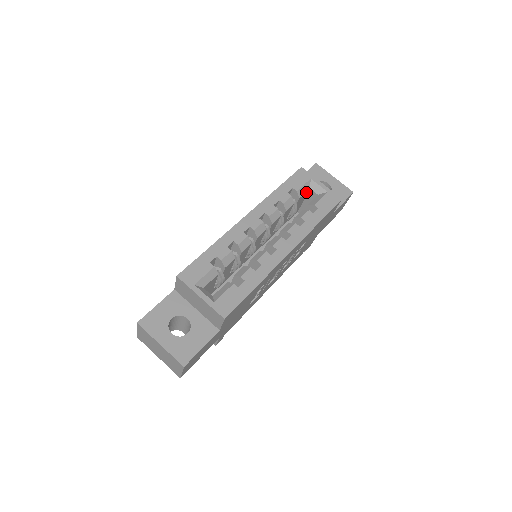
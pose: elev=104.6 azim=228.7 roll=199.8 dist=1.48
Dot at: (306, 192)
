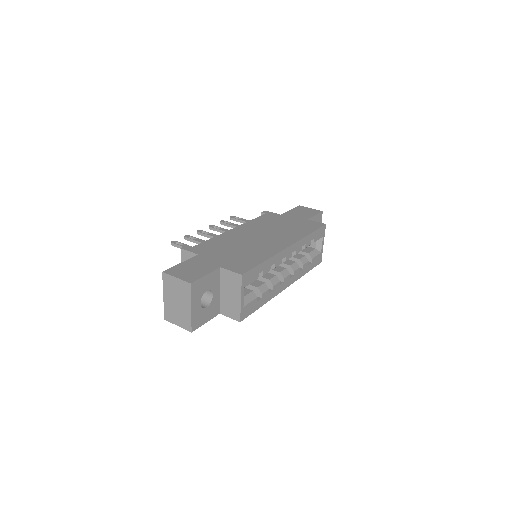
Dot at: occluded
